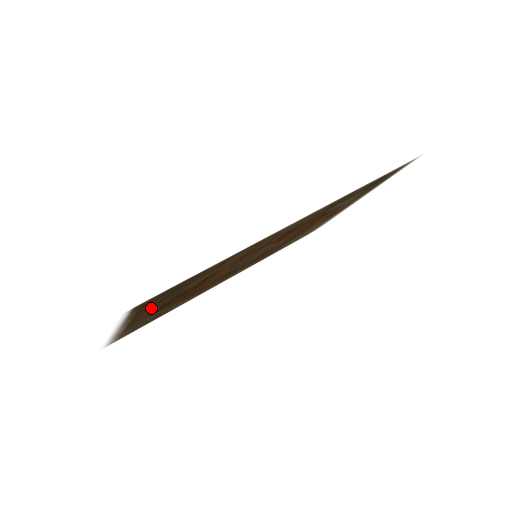
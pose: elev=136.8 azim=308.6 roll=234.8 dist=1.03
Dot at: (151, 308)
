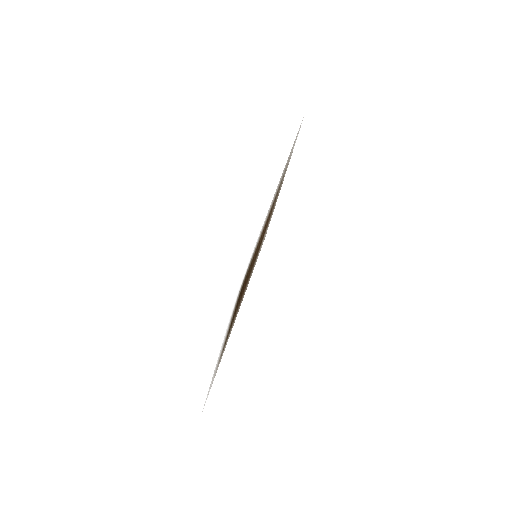
Dot at: occluded
